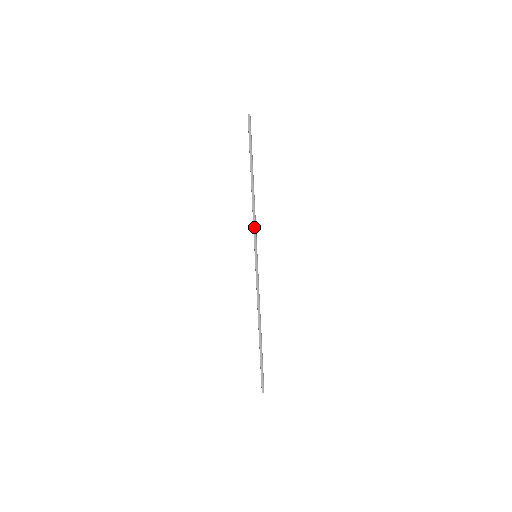
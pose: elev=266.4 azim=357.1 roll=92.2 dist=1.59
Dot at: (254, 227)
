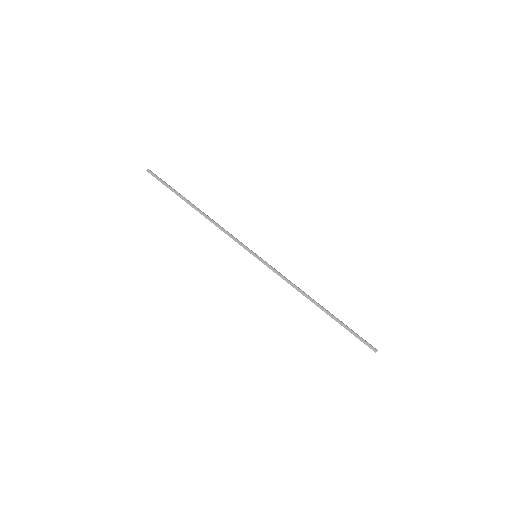
Dot at: (232, 238)
